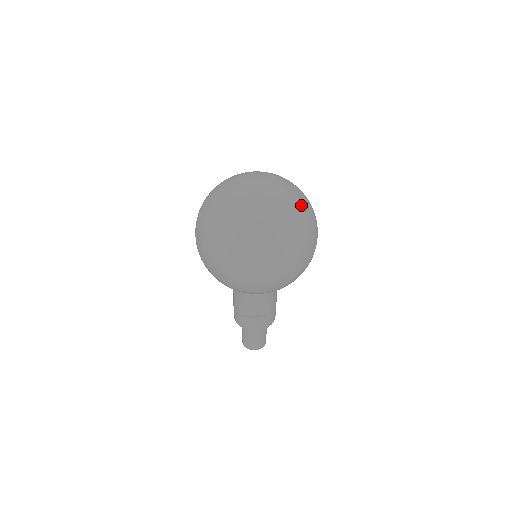
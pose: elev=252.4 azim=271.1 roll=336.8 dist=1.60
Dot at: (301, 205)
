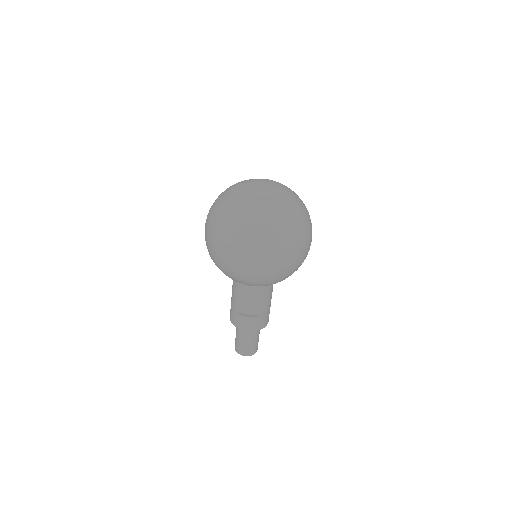
Dot at: (298, 206)
